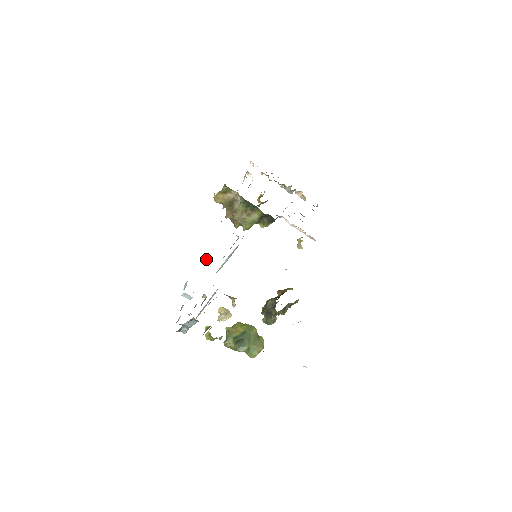
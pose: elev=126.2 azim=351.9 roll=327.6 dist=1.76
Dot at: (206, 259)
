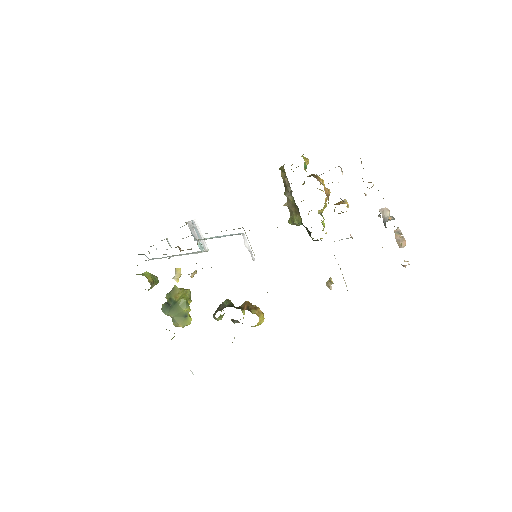
Dot at: occluded
